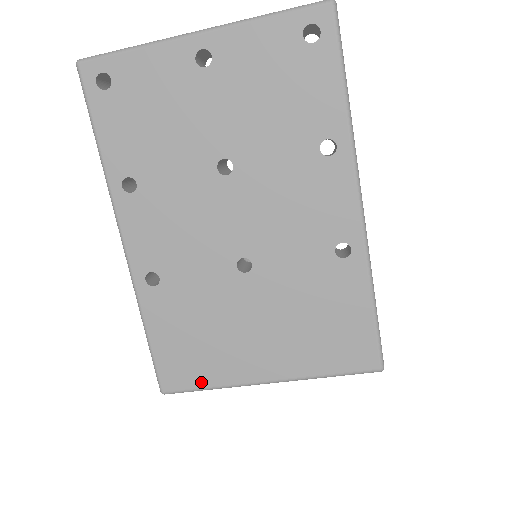
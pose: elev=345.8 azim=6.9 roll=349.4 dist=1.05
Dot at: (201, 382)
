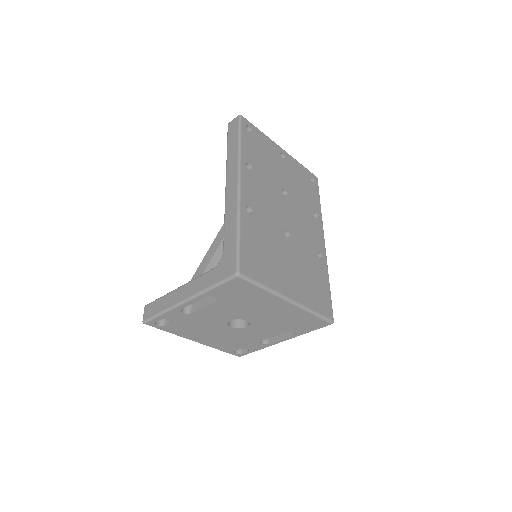
Dot at: (261, 279)
